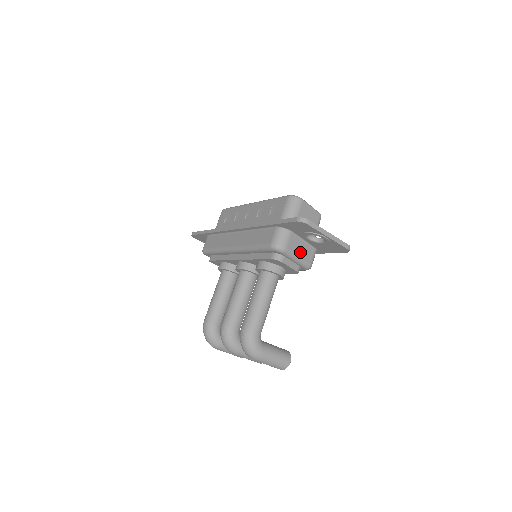
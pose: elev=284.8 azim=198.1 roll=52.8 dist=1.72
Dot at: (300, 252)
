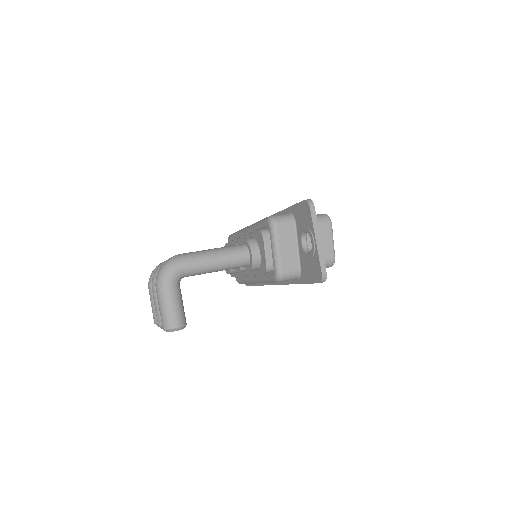
Dot at: (285, 249)
